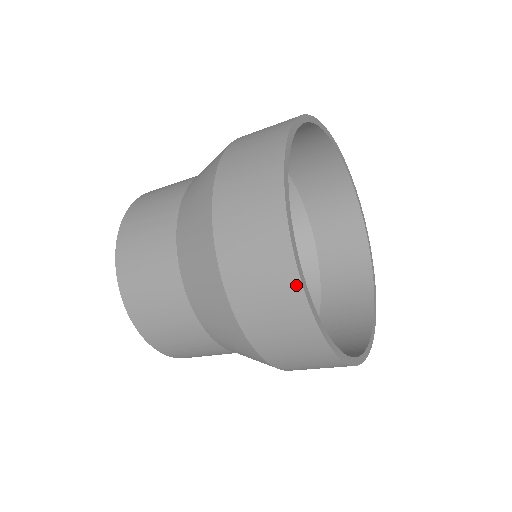
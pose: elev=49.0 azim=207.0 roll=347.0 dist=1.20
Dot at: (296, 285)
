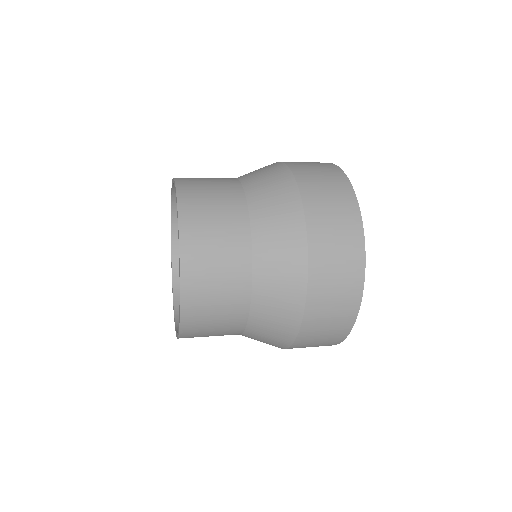
Dot at: (361, 249)
